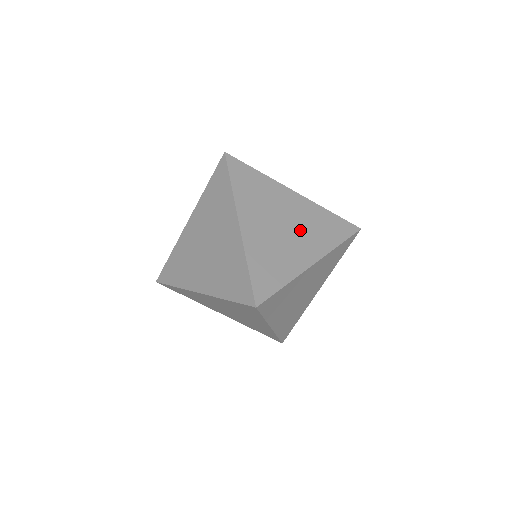
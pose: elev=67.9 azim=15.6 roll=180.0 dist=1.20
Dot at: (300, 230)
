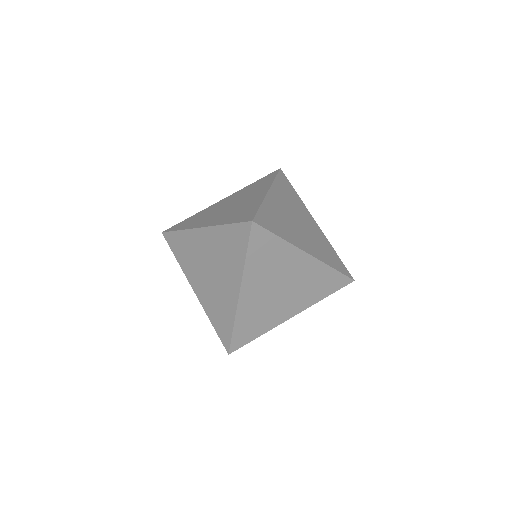
Dot at: (243, 198)
